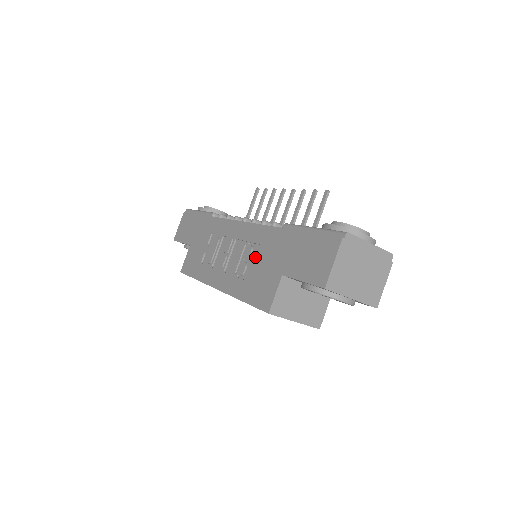
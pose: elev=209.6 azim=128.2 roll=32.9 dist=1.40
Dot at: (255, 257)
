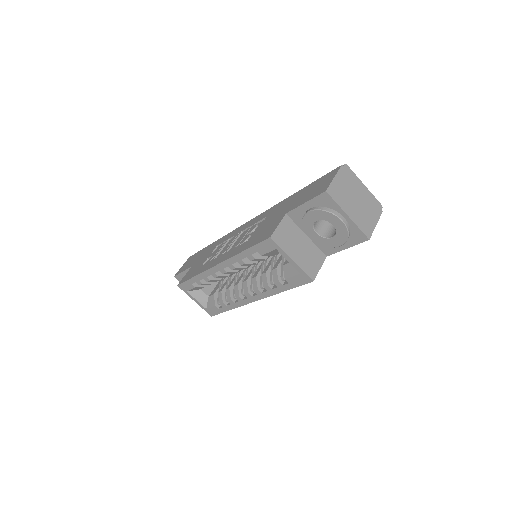
Dot at: occluded
